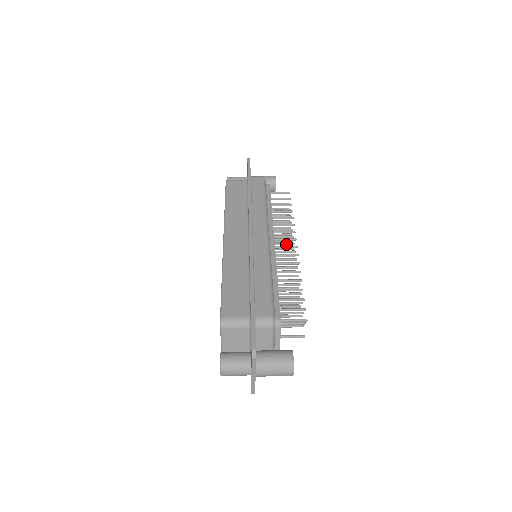
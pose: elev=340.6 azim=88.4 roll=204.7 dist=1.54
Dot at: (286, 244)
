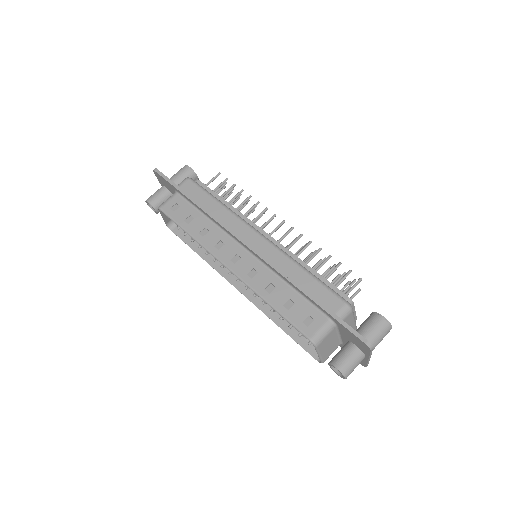
Dot at: (267, 224)
